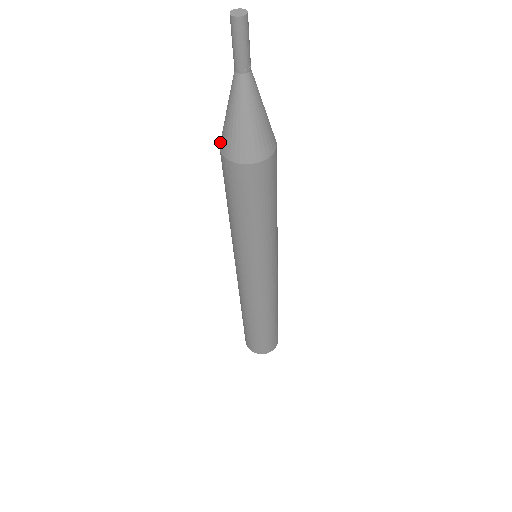
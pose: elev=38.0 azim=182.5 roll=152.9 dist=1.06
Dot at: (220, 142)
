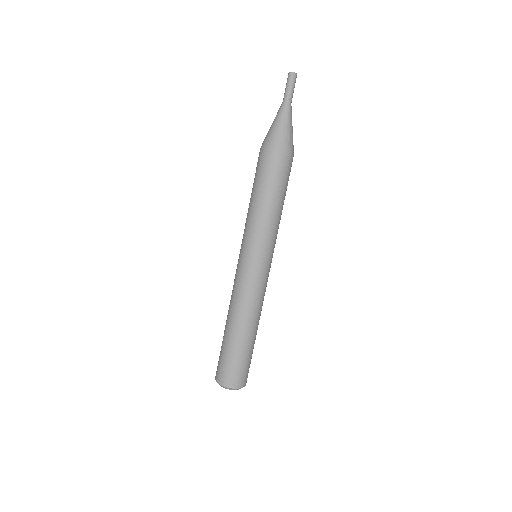
Dot at: (269, 145)
